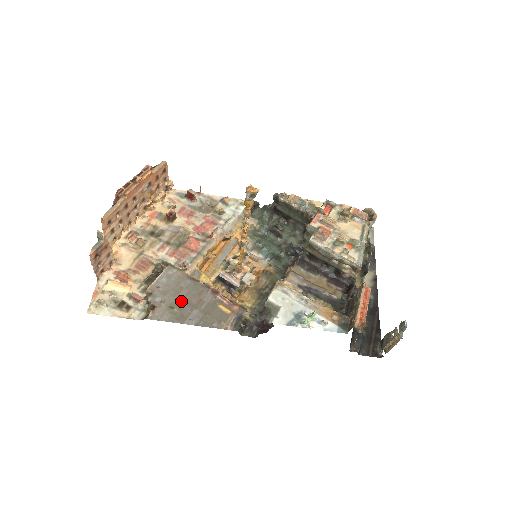
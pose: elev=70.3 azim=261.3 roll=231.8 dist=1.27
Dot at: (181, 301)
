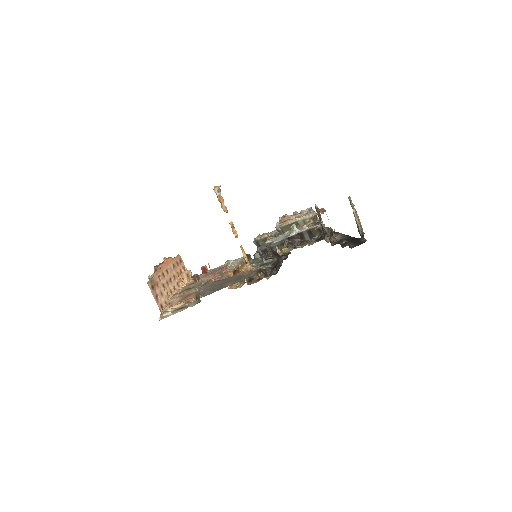
Dot at: (218, 286)
